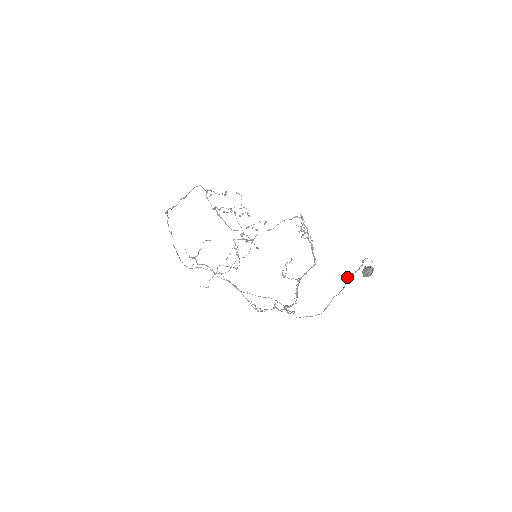
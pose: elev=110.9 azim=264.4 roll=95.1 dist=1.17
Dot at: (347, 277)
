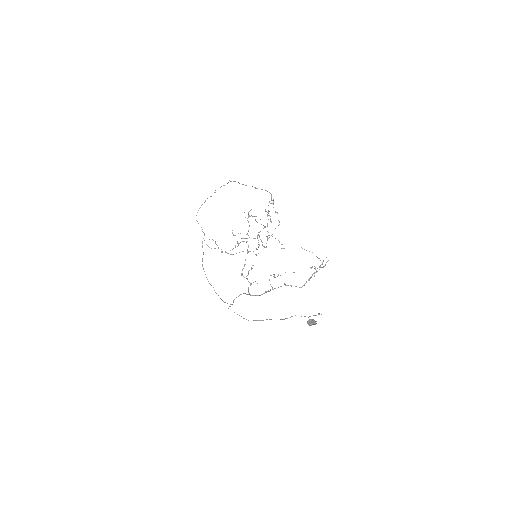
Dot at: (295, 315)
